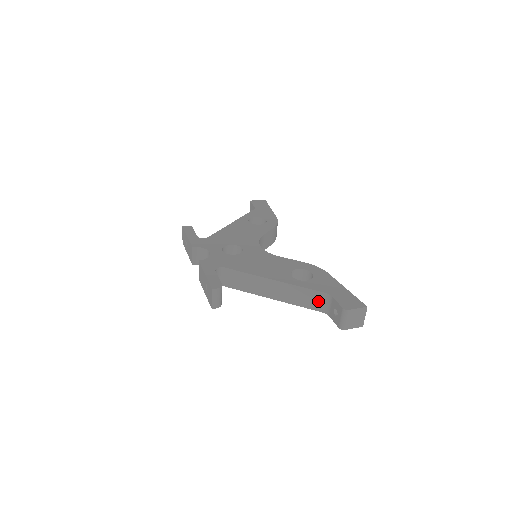
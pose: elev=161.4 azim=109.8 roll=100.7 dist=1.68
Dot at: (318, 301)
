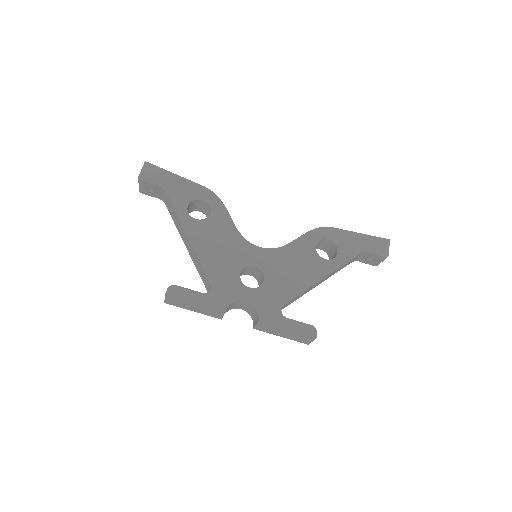
Dot at: occluded
